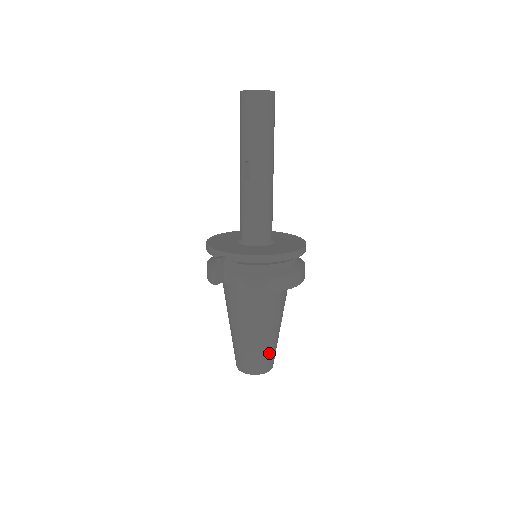
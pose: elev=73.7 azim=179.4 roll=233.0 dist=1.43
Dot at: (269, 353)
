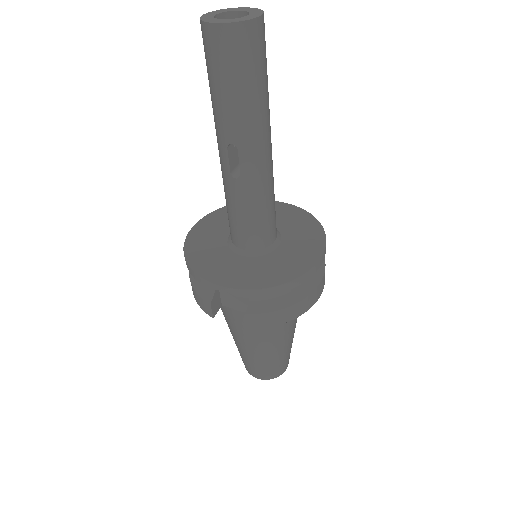
Dot at: (287, 356)
